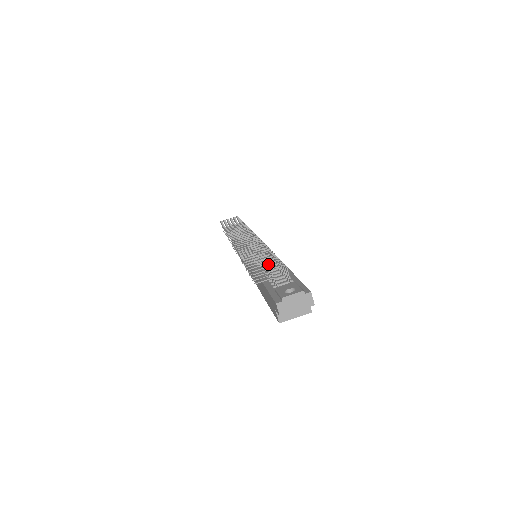
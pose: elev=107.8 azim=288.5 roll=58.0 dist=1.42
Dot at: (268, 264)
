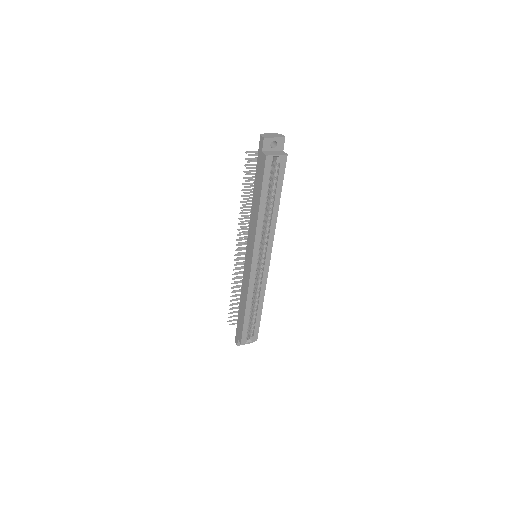
Dot at: occluded
